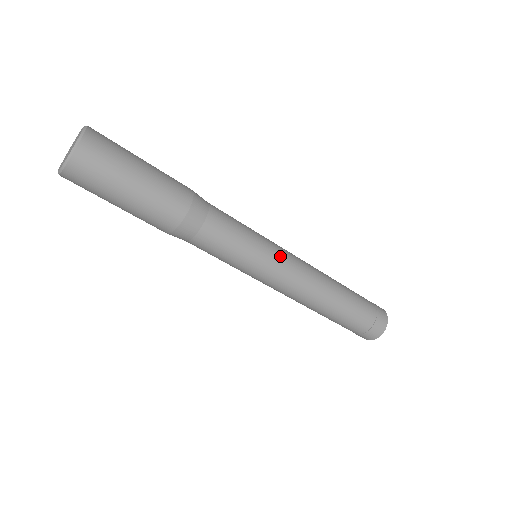
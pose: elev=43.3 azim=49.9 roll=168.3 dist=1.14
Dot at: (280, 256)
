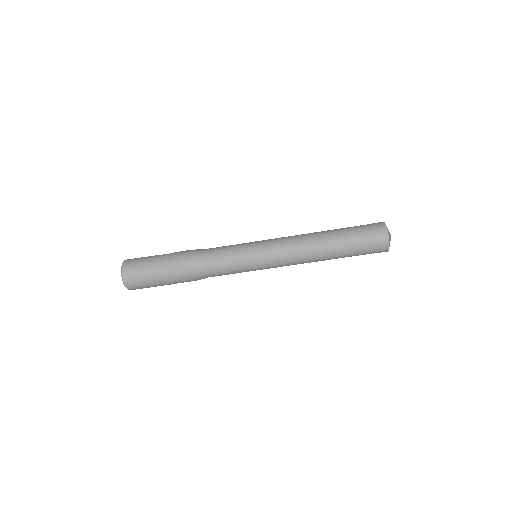
Dot at: (265, 257)
